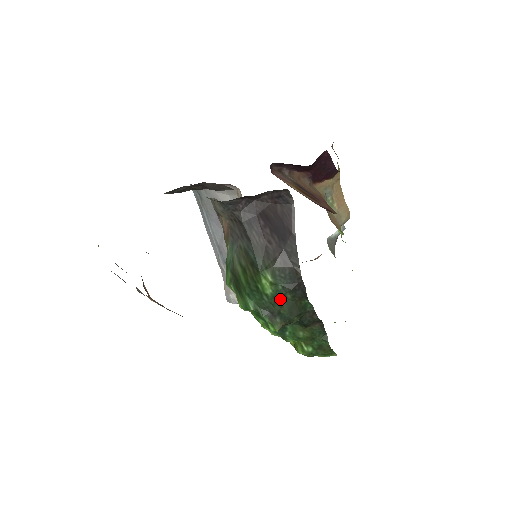
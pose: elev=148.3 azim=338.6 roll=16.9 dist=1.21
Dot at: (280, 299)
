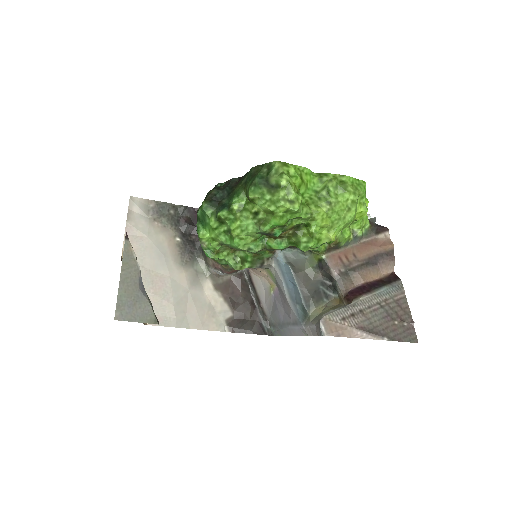
Dot at: occluded
